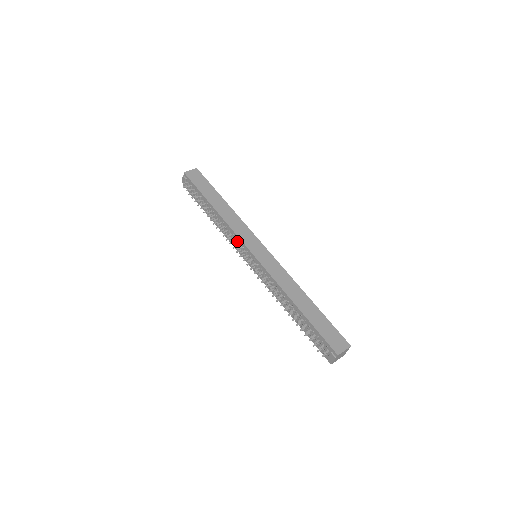
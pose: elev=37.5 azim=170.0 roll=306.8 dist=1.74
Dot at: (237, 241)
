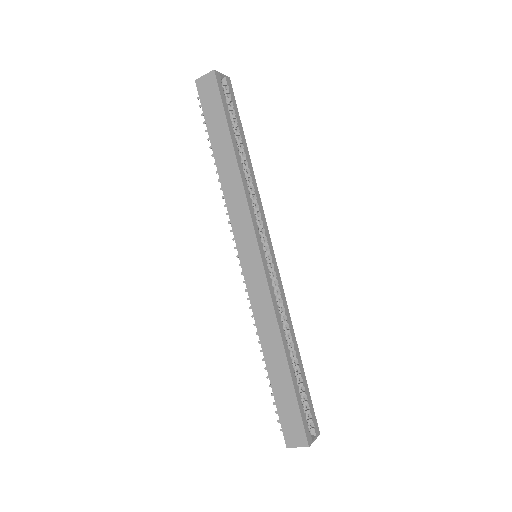
Dot at: occluded
